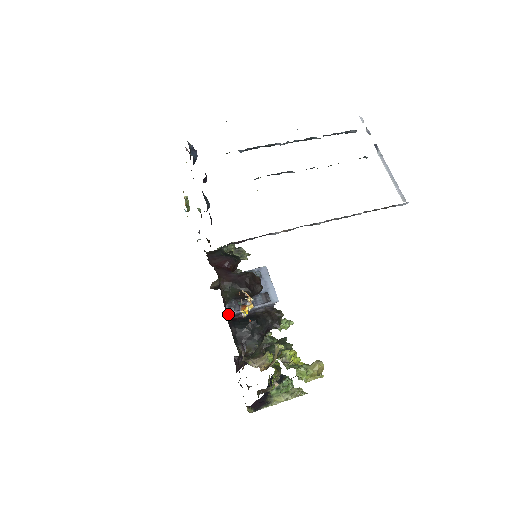
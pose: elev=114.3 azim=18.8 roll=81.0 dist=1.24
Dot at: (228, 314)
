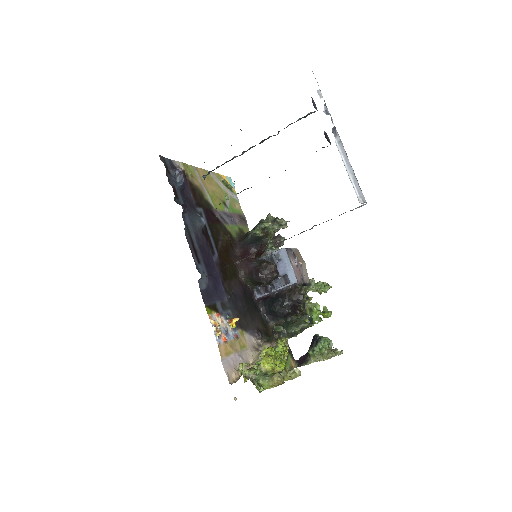
Dot at: (257, 297)
